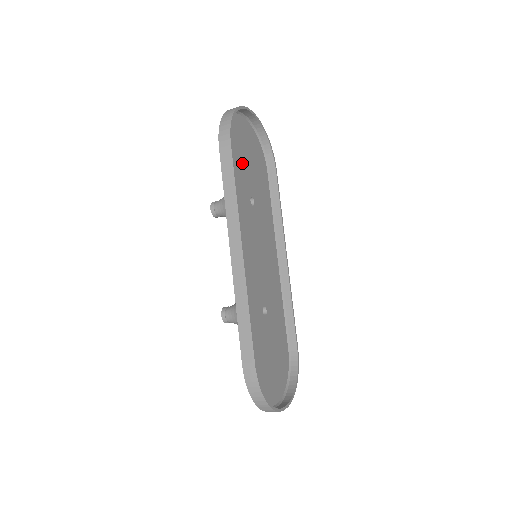
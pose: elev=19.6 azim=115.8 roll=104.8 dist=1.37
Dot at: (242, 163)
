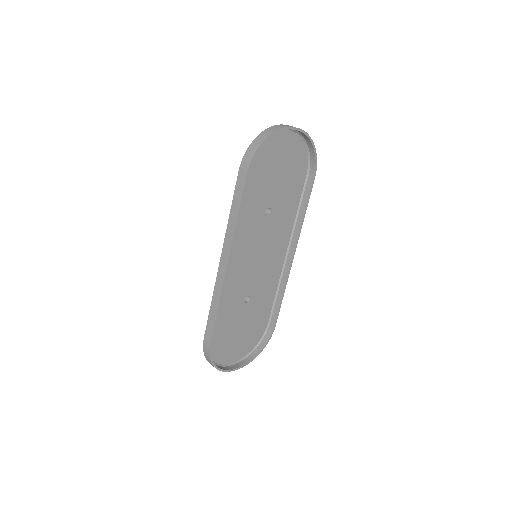
Dot at: (267, 178)
